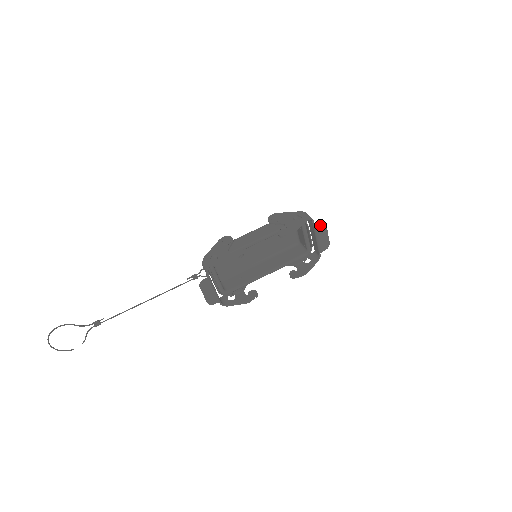
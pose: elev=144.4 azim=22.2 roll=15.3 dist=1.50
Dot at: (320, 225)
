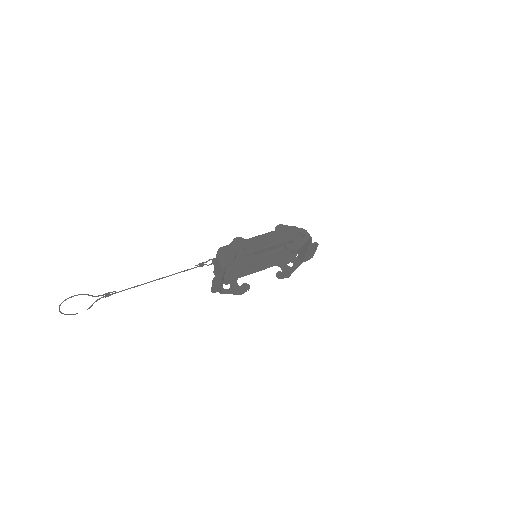
Dot at: (315, 243)
